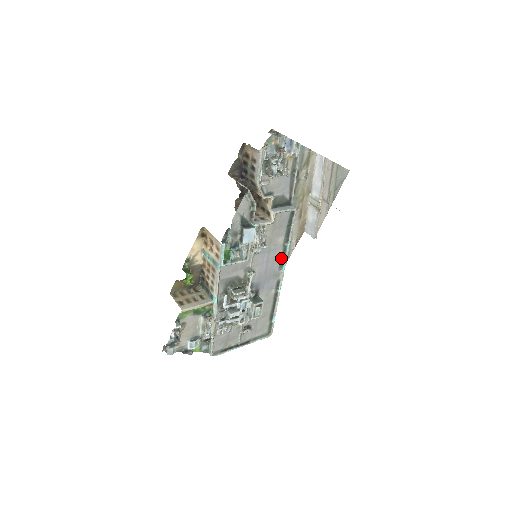
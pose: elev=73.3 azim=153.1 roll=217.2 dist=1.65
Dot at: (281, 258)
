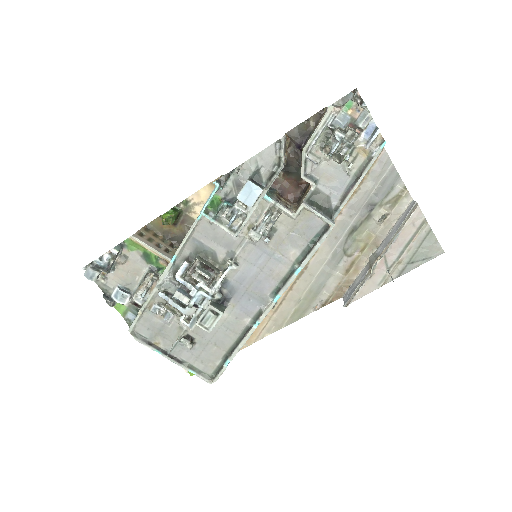
Dot at: (281, 281)
